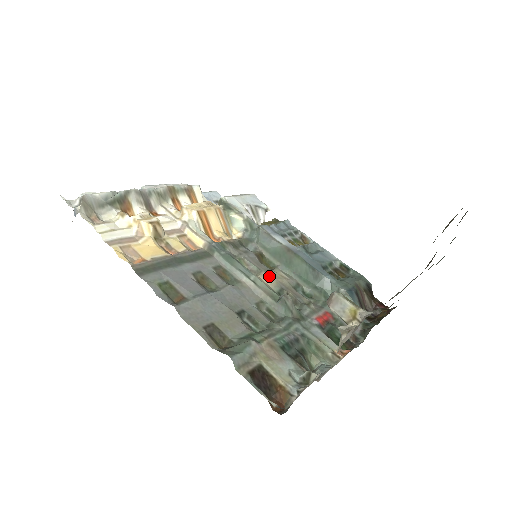
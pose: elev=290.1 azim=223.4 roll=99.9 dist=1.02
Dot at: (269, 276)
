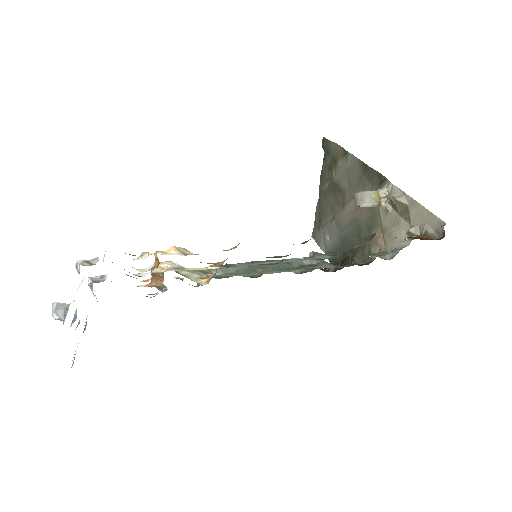
Dot at: occluded
